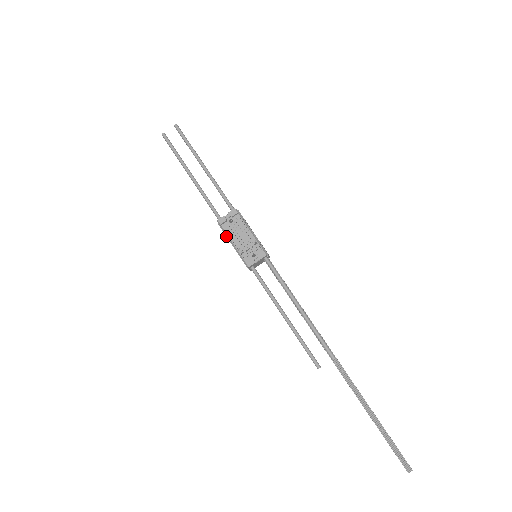
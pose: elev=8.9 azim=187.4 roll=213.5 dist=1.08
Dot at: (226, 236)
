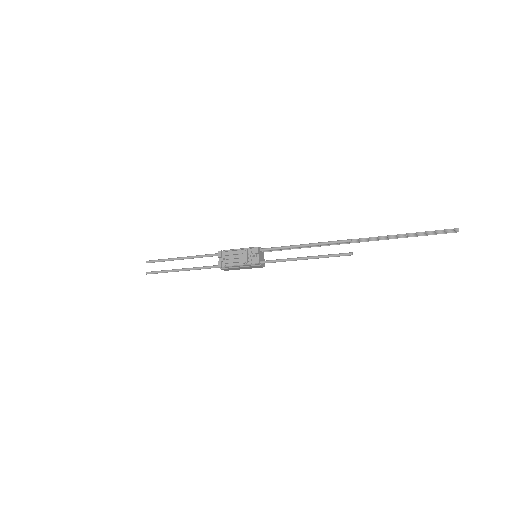
Dot at: (231, 268)
